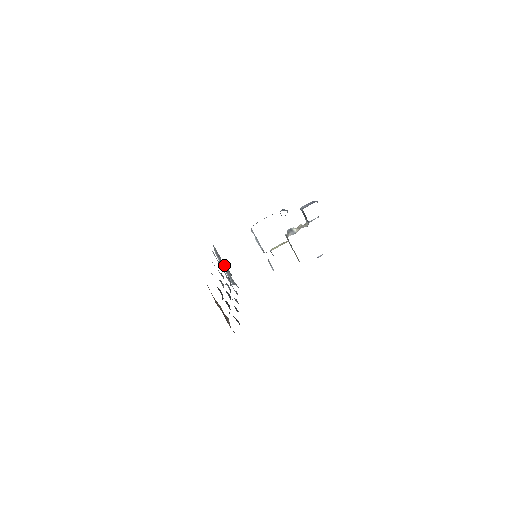
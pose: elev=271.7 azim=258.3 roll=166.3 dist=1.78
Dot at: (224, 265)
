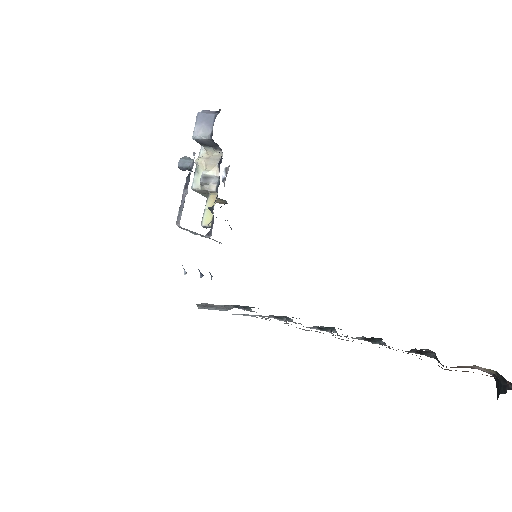
Dot at: (216, 306)
